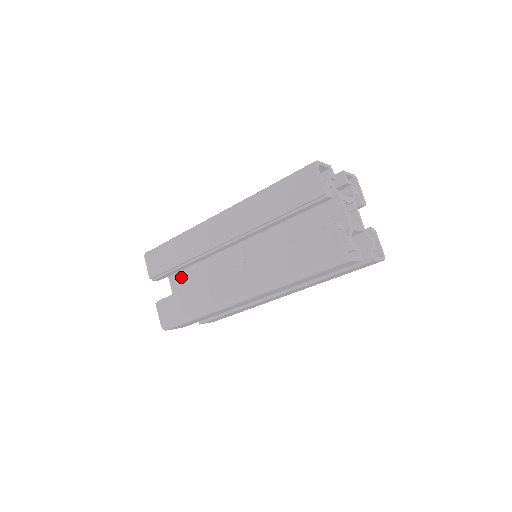
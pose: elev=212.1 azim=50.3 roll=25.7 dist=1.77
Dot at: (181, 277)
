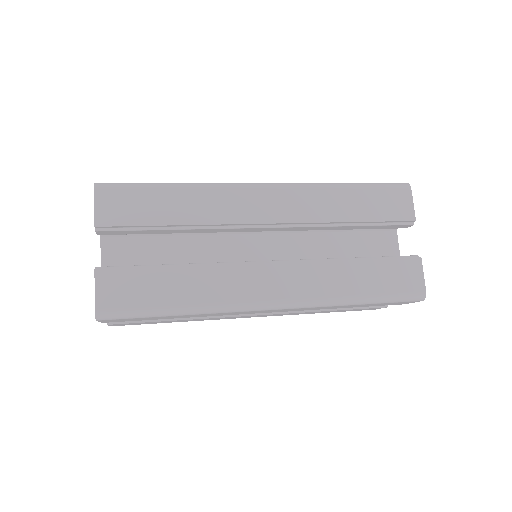
Dot at: (130, 243)
